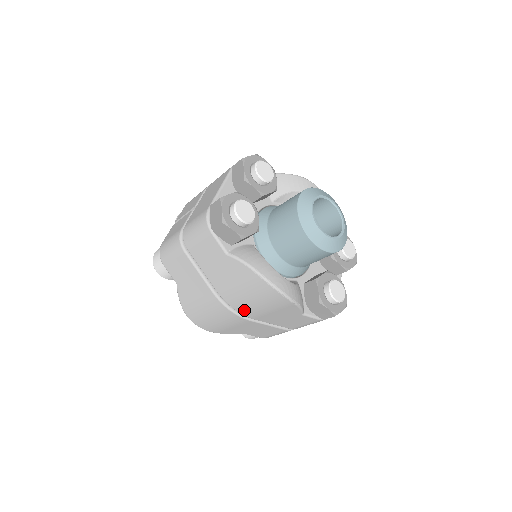
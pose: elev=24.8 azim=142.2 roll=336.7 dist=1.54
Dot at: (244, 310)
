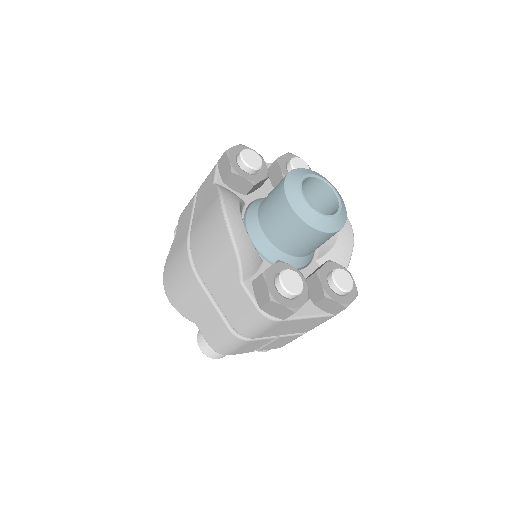
Dot at: (197, 256)
